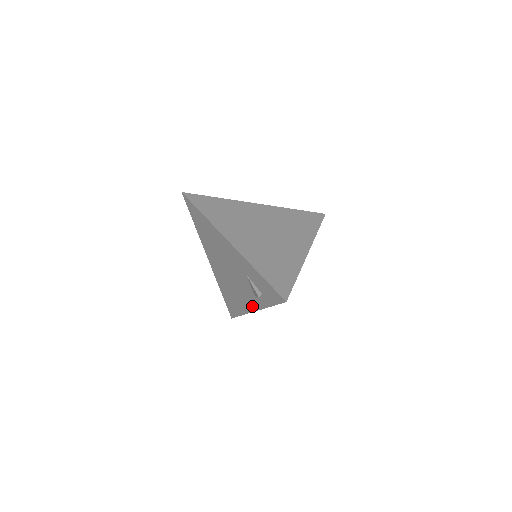
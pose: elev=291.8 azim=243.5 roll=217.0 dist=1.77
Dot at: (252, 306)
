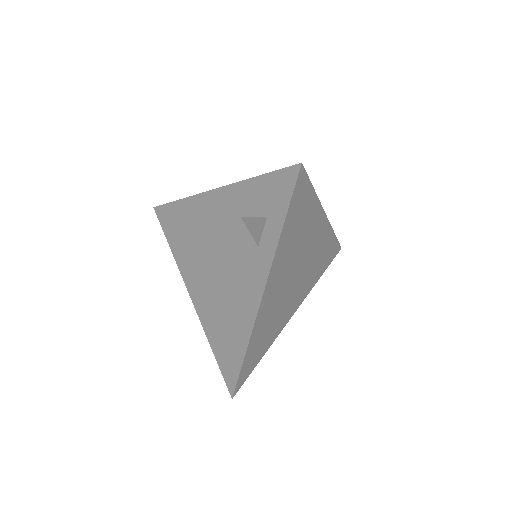
Dot at: (258, 285)
